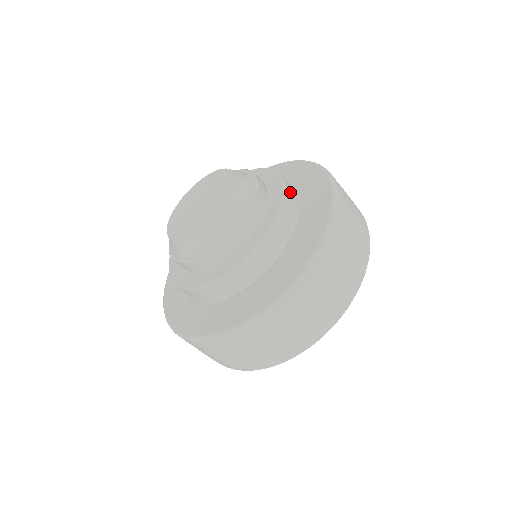
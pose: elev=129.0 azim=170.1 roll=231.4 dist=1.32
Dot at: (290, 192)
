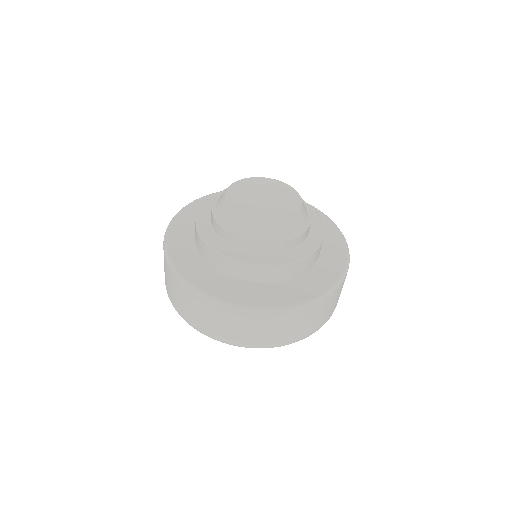
Dot at: occluded
